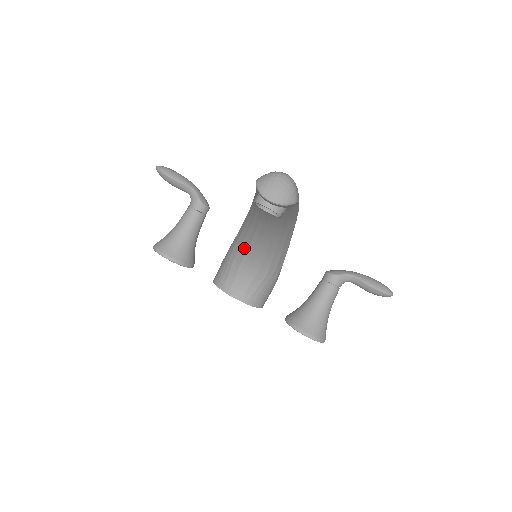
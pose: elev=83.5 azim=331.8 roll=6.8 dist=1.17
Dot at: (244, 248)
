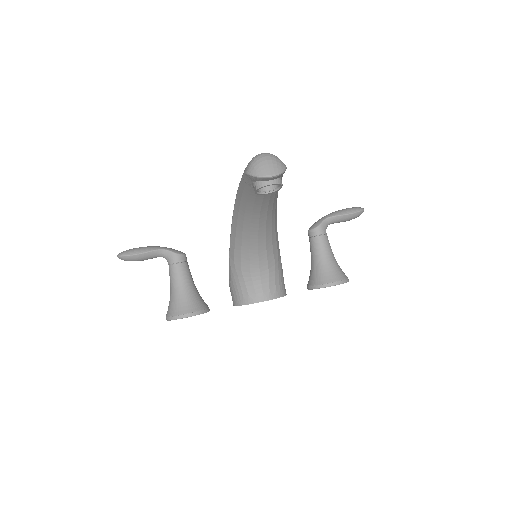
Dot at: (245, 255)
